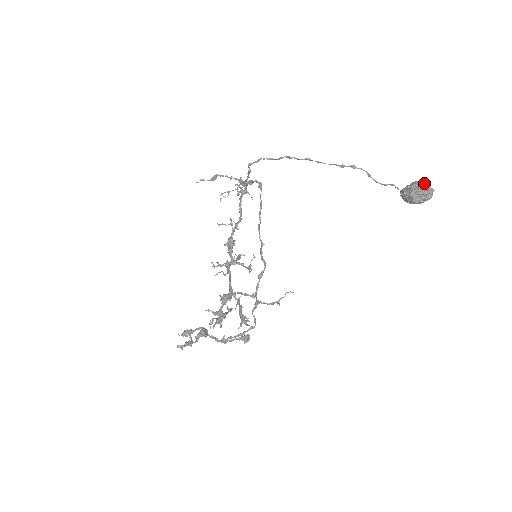
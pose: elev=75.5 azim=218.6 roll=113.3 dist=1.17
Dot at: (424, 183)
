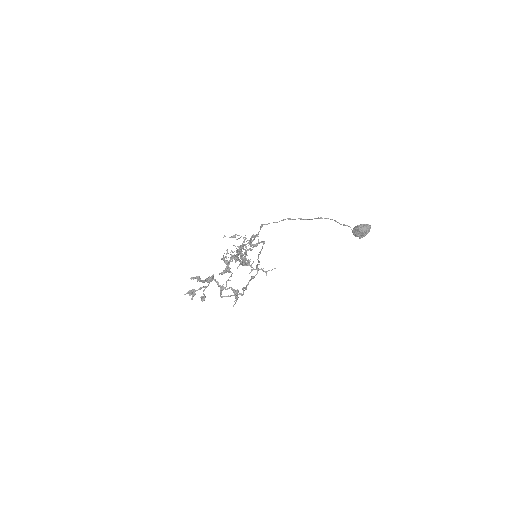
Dot at: occluded
